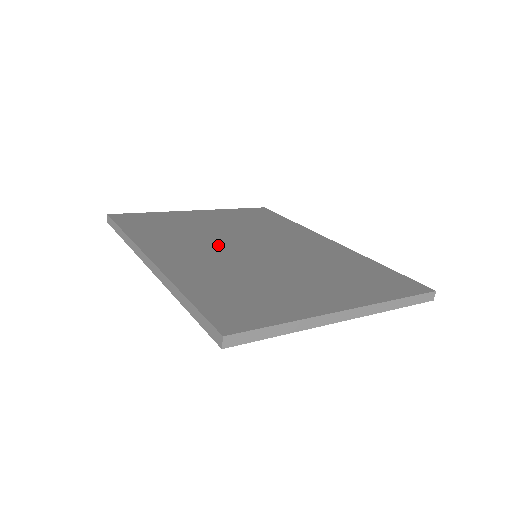
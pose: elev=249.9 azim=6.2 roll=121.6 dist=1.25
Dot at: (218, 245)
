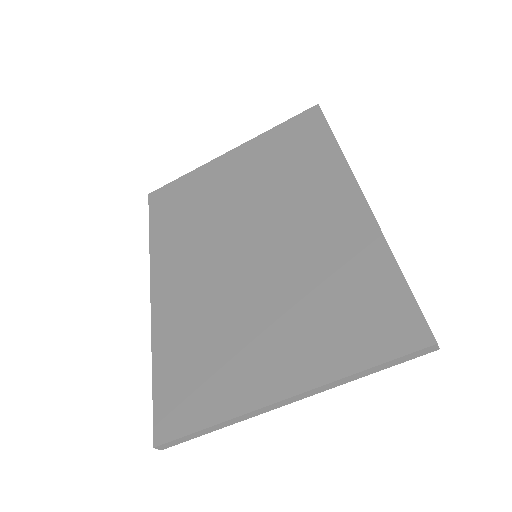
Dot at: (218, 248)
